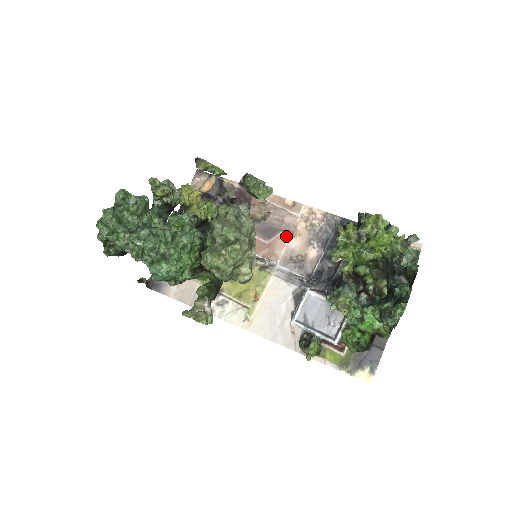
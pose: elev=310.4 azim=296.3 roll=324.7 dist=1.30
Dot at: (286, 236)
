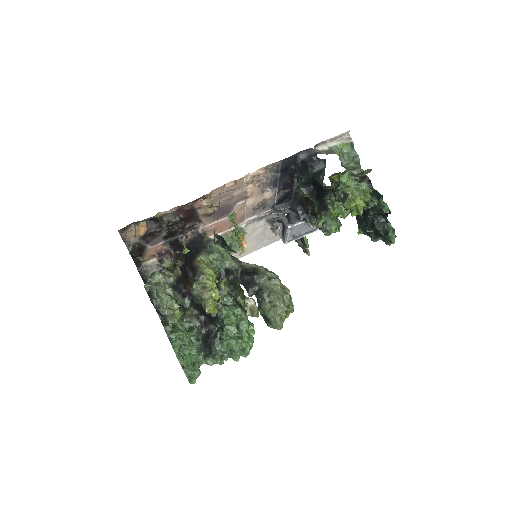
Dot at: (243, 203)
